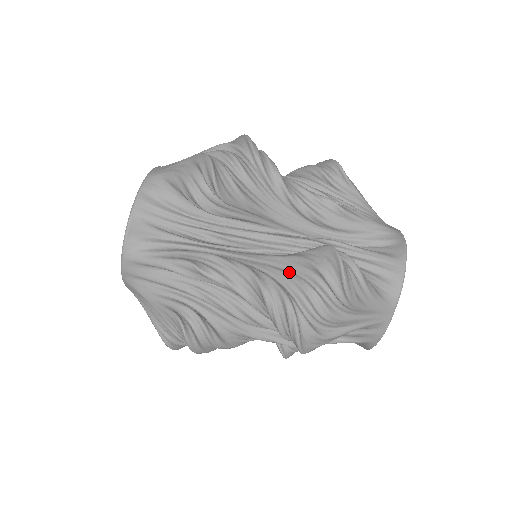
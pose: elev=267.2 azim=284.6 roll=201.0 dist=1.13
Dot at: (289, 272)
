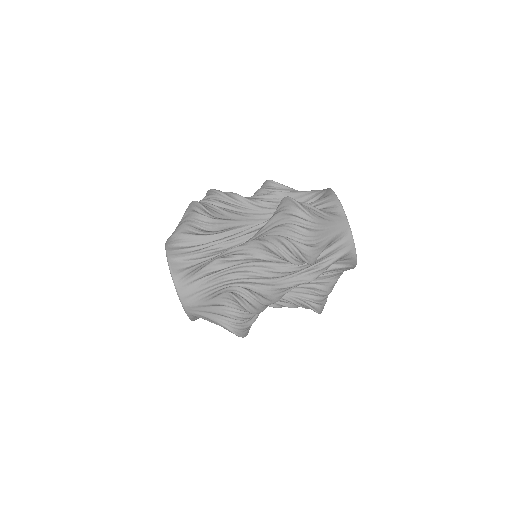
Dot at: (272, 228)
